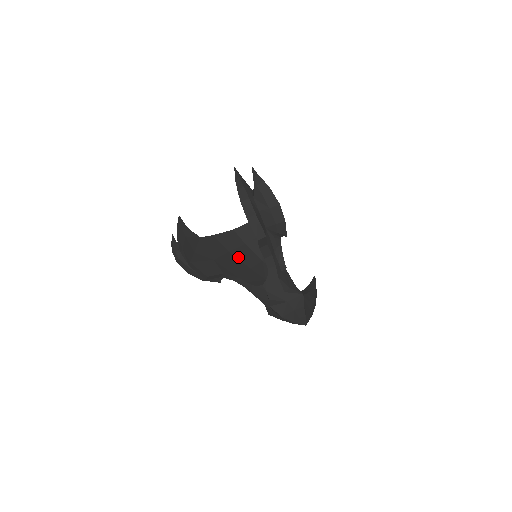
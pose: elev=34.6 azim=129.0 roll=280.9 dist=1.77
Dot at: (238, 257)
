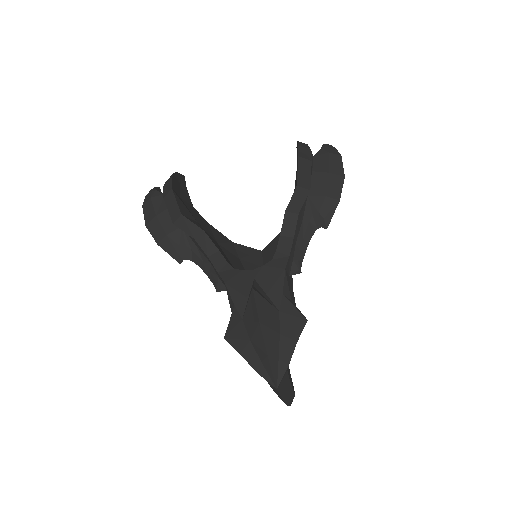
Dot at: (226, 254)
